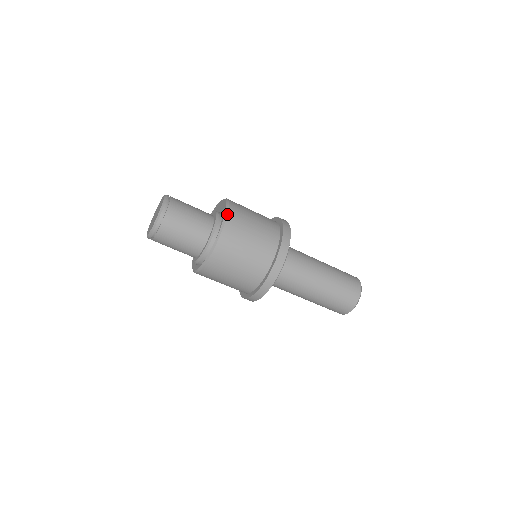
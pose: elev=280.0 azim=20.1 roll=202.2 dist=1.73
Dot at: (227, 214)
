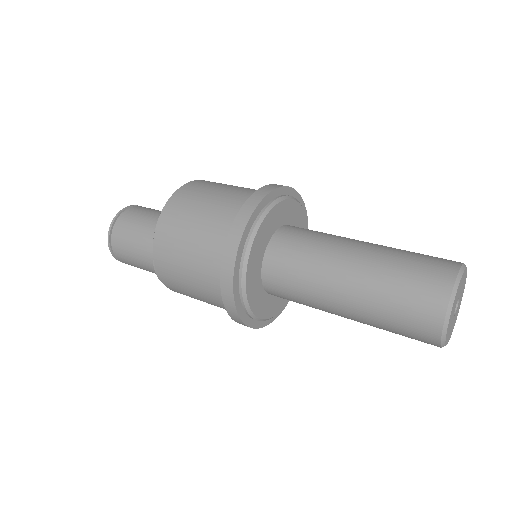
Dot at: (153, 239)
